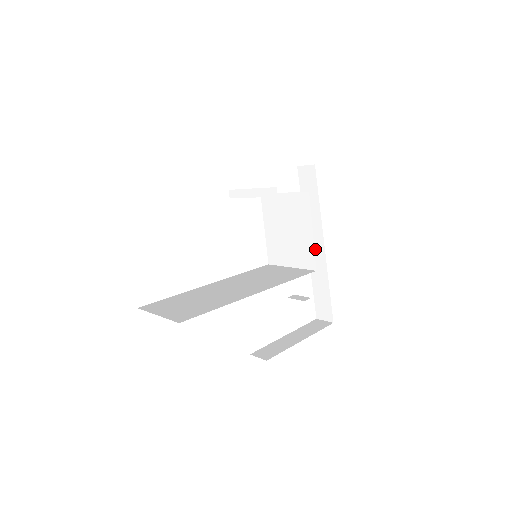
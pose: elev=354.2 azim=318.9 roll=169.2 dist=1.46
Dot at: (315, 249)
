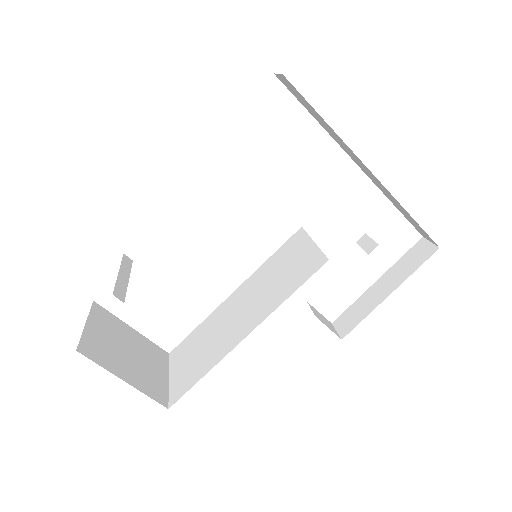
Dot at: (364, 170)
